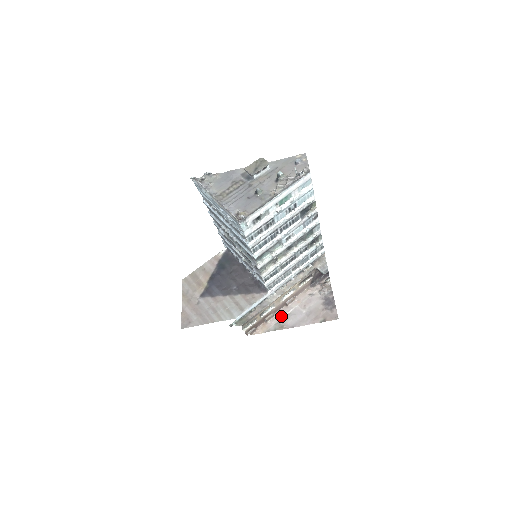
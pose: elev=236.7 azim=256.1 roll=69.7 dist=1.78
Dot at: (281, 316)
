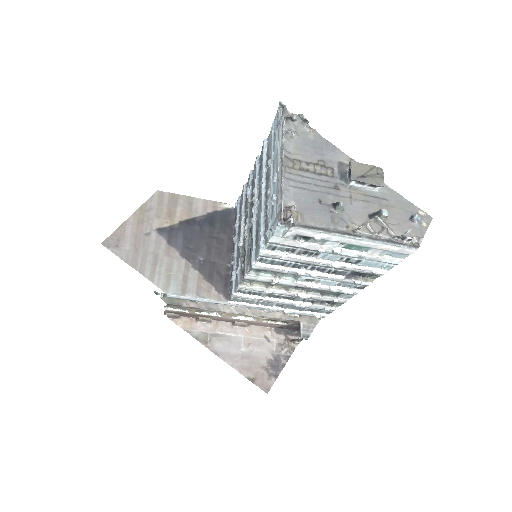
Dot at: (217, 330)
